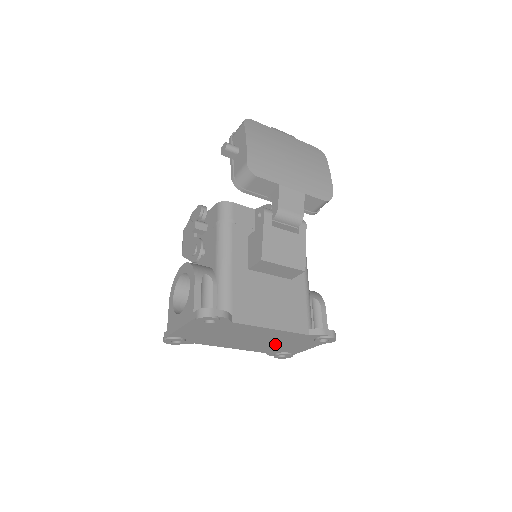
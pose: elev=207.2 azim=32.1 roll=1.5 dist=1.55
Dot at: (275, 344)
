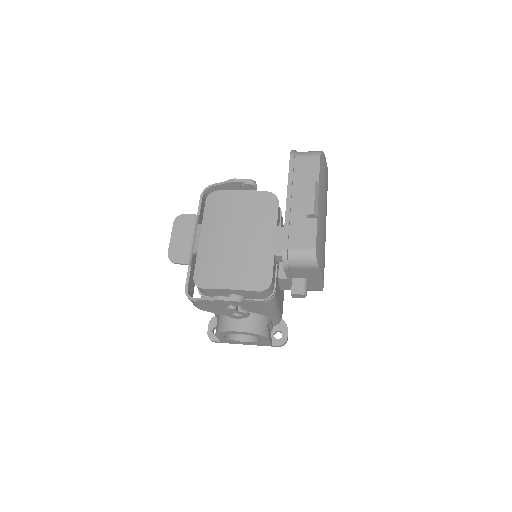
Dot at: occluded
